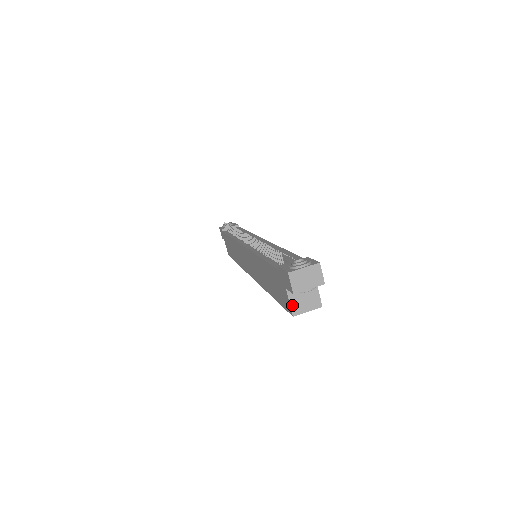
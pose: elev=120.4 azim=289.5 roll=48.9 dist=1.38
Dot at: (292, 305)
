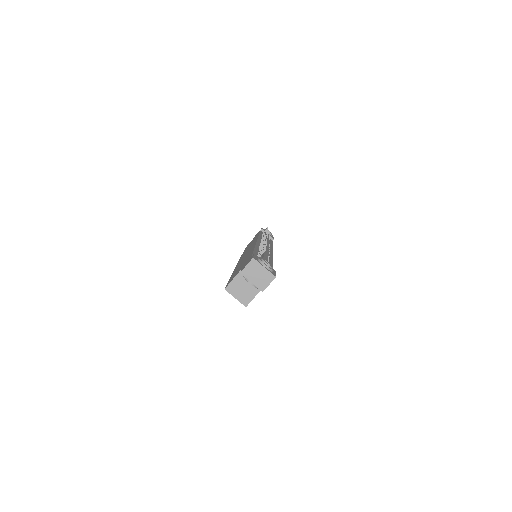
Dot at: (232, 282)
